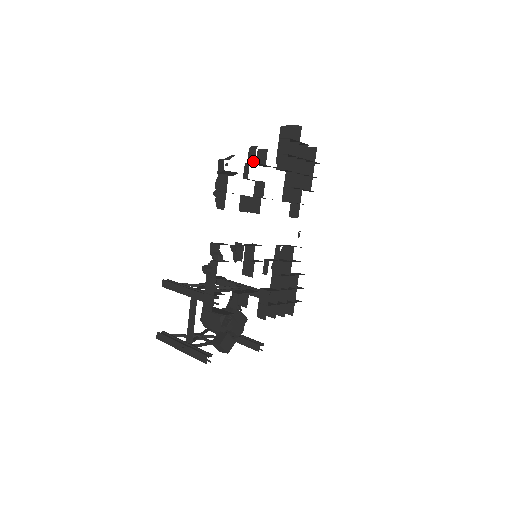
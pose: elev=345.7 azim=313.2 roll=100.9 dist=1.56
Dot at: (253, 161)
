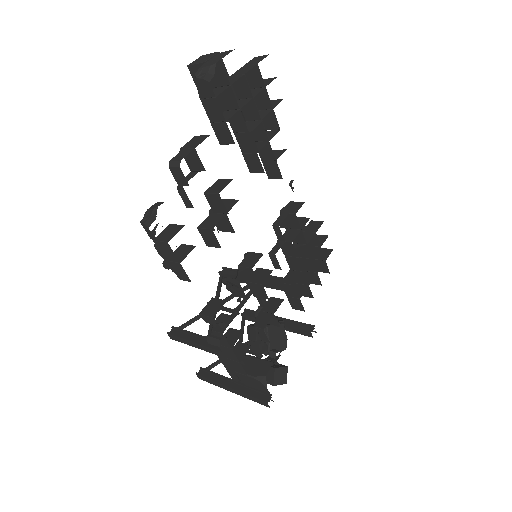
Dot at: (186, 185)
